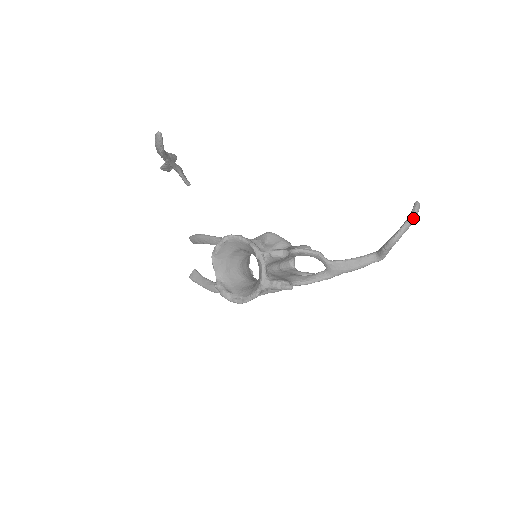
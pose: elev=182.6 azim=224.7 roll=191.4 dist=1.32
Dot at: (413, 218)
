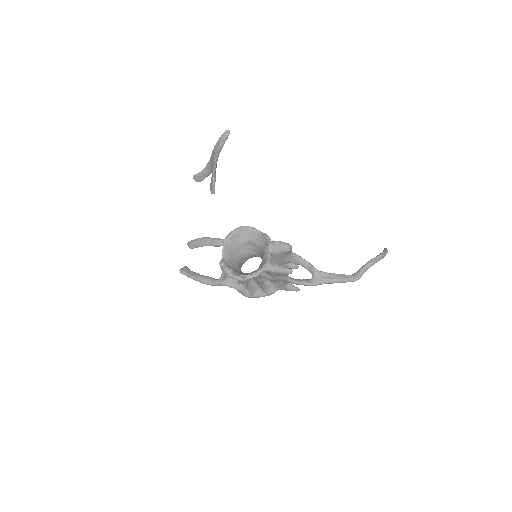
Dot at: (385, 254)
